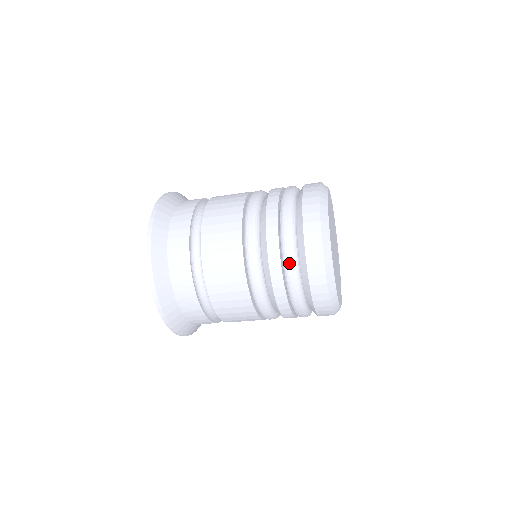
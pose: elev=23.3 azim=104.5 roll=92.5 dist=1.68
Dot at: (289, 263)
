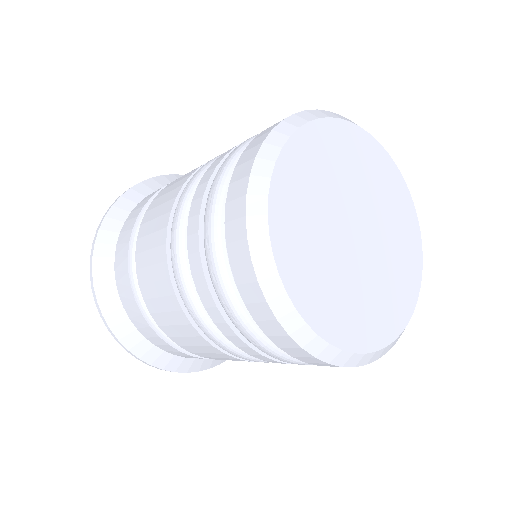
Dot at: (206, 222)
